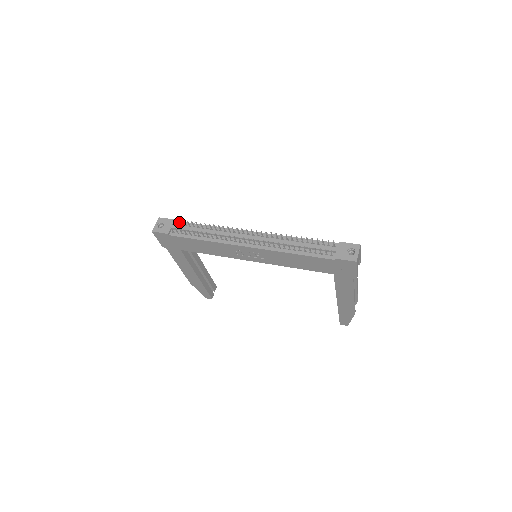
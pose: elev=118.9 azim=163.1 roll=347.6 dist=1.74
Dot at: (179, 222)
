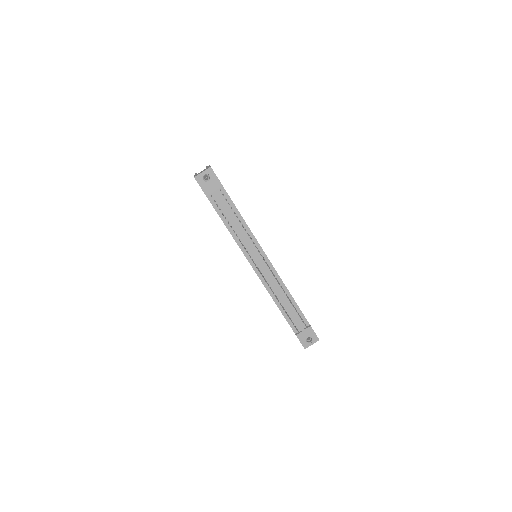
Dot at: (223, 195)
